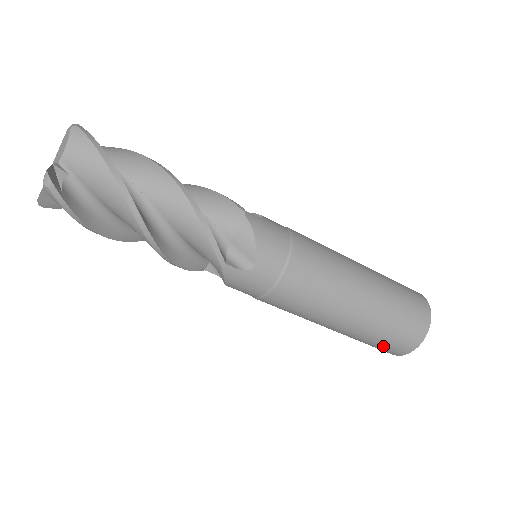
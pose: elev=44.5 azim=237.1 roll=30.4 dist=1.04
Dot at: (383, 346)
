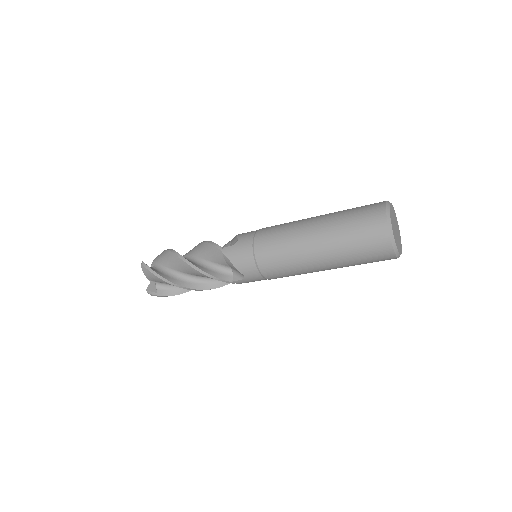
Dot at: occluded
